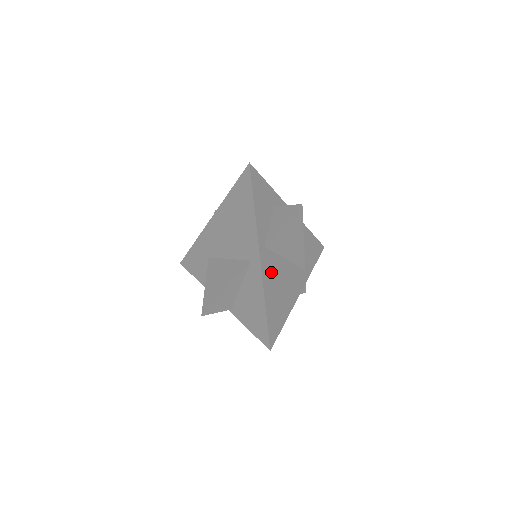
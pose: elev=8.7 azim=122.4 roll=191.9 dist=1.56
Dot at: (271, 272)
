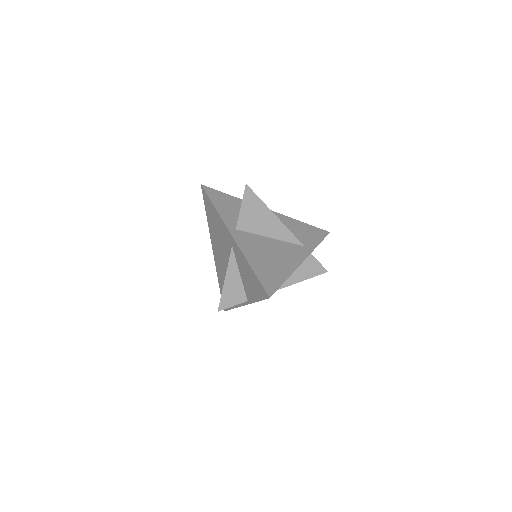
Dot at: (251, 245)
